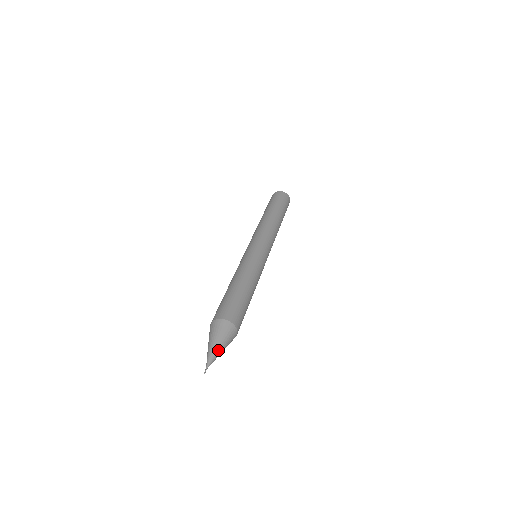
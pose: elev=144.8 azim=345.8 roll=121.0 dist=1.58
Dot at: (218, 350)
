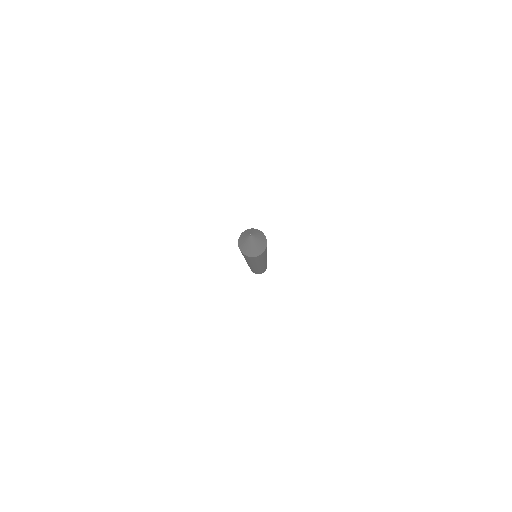
Dot at: (253, 232)
